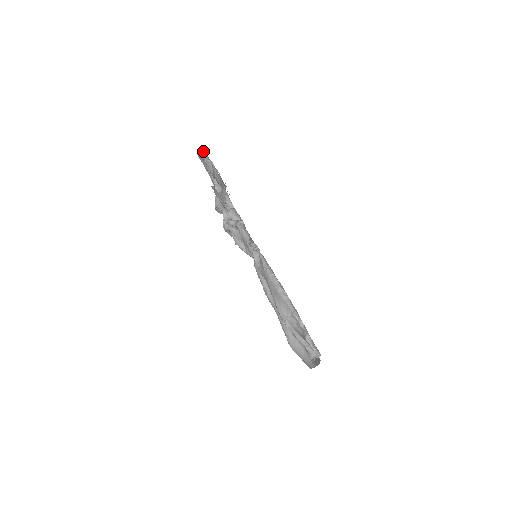
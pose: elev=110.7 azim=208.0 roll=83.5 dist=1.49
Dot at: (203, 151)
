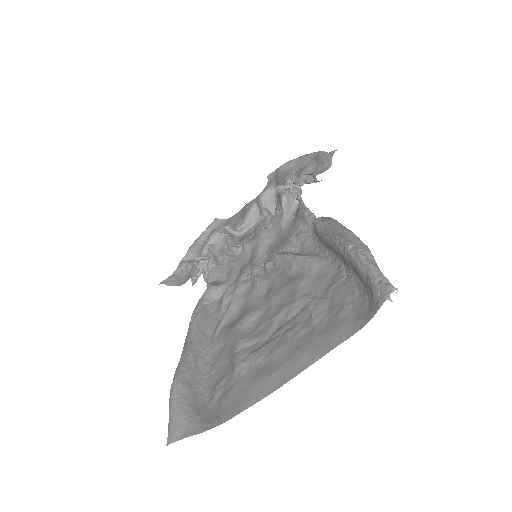
Dot at: occluded
